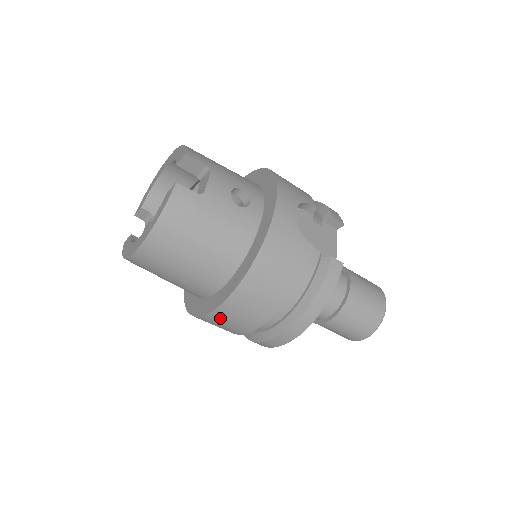
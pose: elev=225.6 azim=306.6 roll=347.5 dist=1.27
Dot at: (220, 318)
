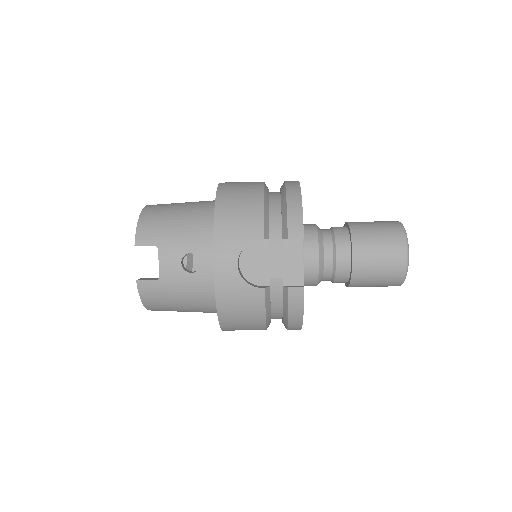
Dot at: occluded
